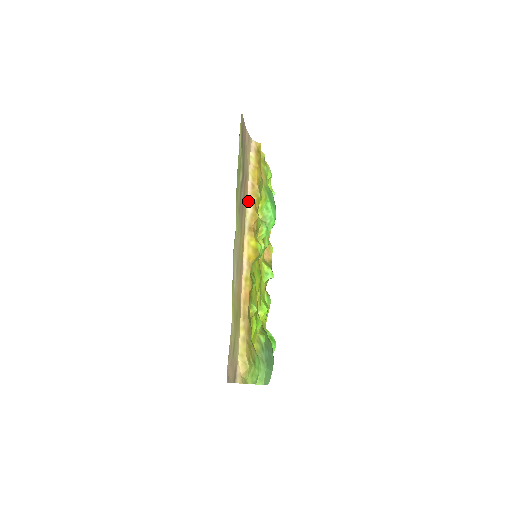
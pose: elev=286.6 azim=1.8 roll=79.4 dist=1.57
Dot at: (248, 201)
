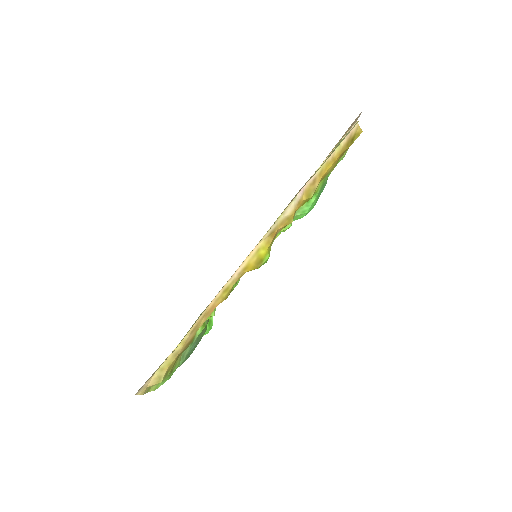
Dot at: (295, 200)
